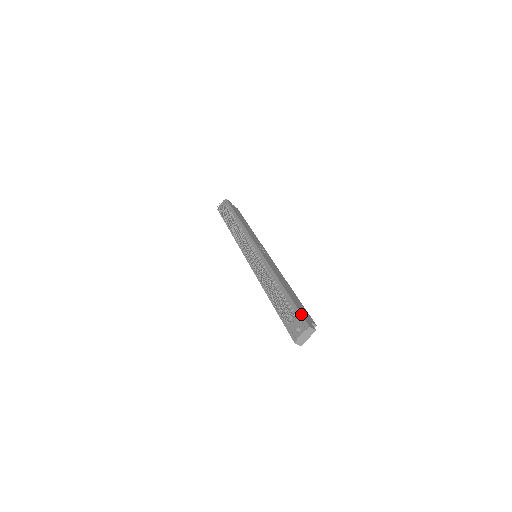
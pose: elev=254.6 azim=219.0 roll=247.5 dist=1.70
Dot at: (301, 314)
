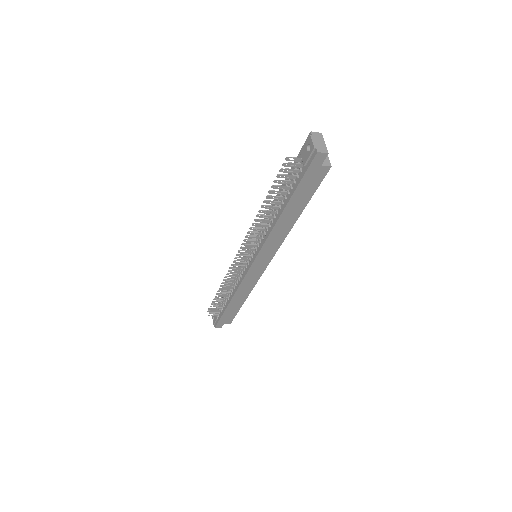
Dot at: (300, 150)
